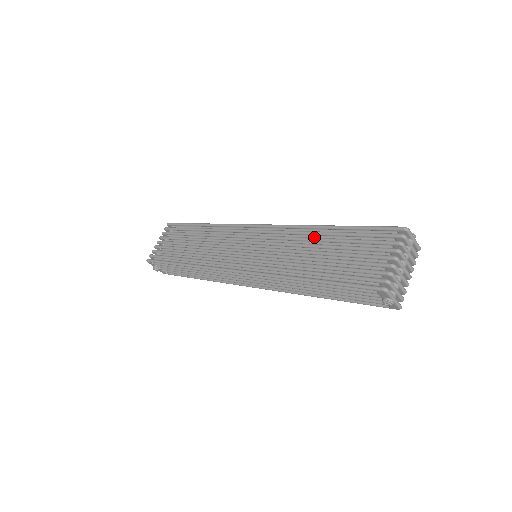
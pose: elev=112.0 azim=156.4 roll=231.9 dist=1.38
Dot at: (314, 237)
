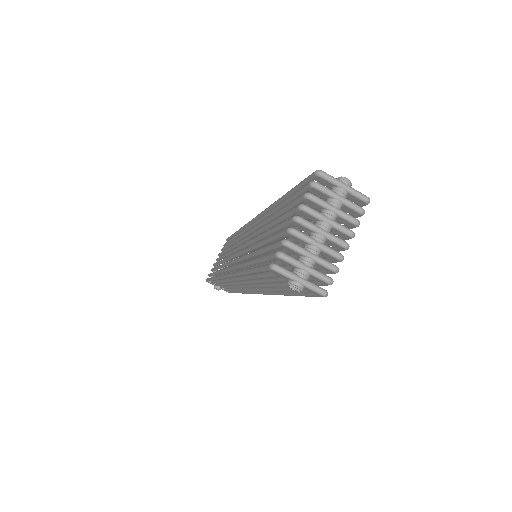
Dot at: occluded
